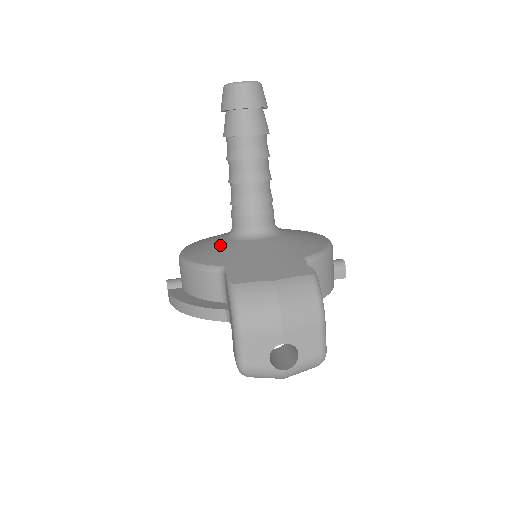
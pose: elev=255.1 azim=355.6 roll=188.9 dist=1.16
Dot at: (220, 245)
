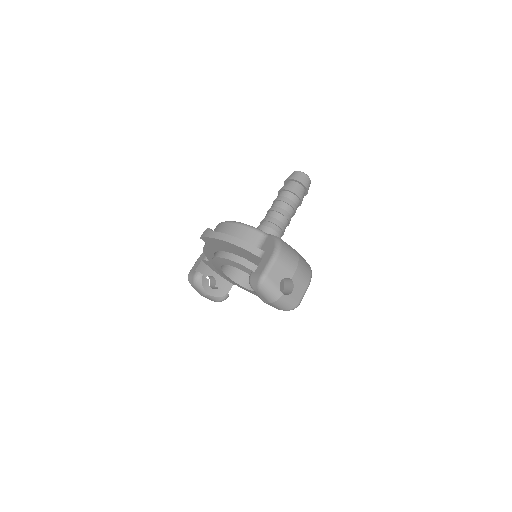
Dot at: occluded
